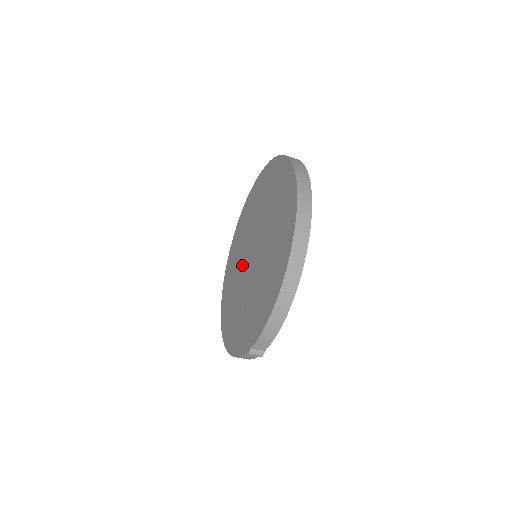
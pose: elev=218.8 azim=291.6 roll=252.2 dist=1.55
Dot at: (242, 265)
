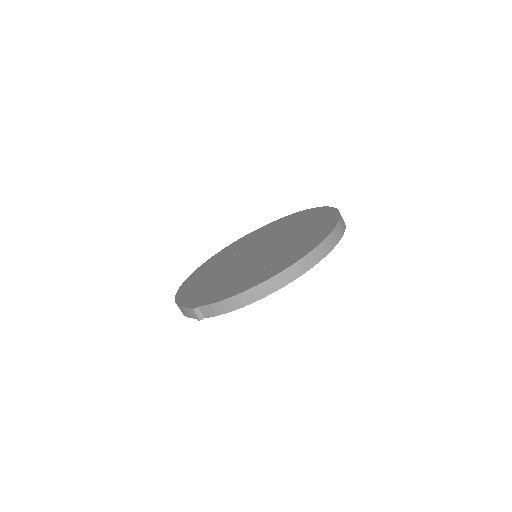
Dot at: (240, 254)
